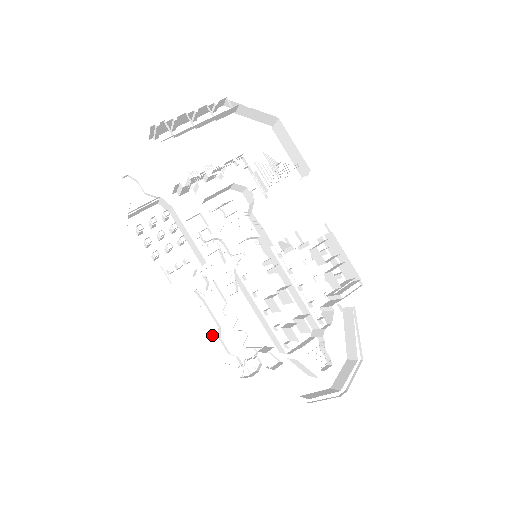
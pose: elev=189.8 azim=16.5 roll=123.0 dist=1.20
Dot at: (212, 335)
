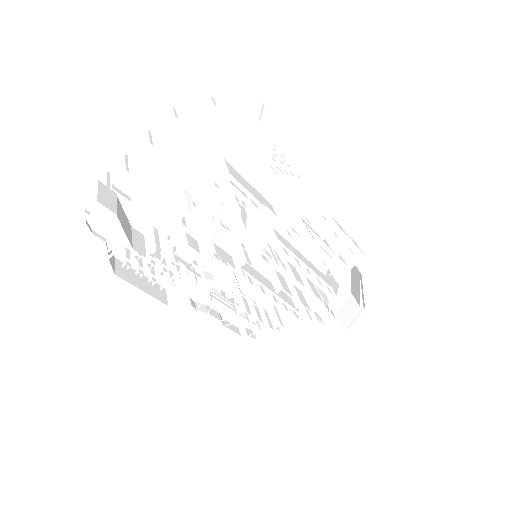
Dot at: (223, 316)
